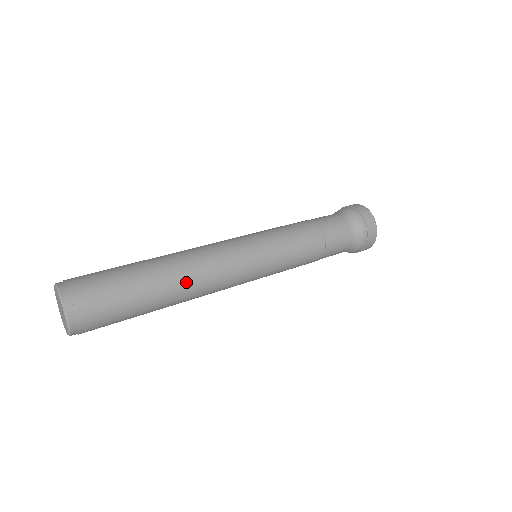
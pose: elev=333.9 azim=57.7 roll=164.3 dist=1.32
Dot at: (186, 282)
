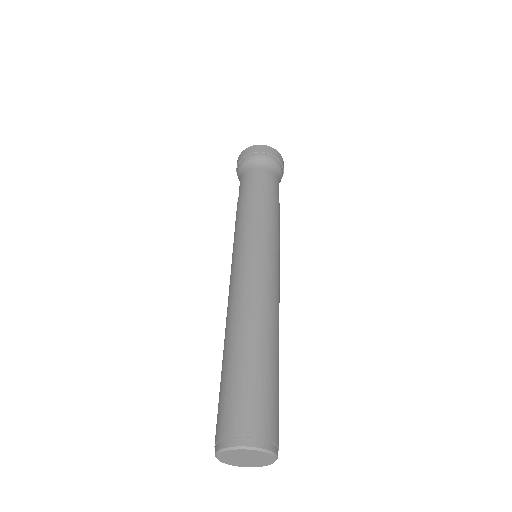
Dot at: (278, 331)
